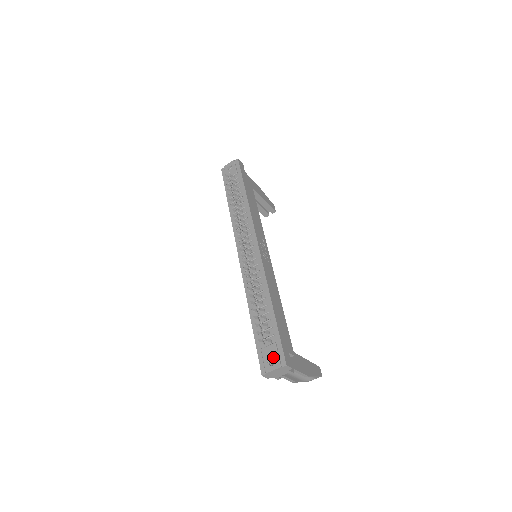
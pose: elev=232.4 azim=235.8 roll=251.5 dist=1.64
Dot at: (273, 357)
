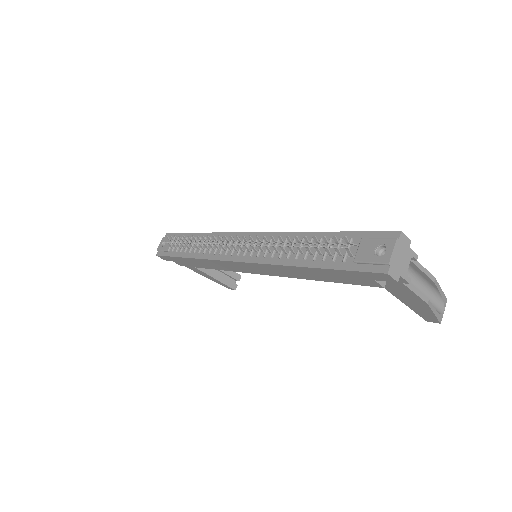
Dot at: (376, 245)
